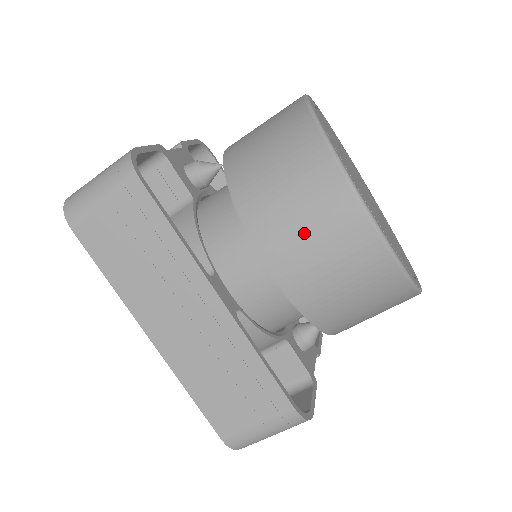
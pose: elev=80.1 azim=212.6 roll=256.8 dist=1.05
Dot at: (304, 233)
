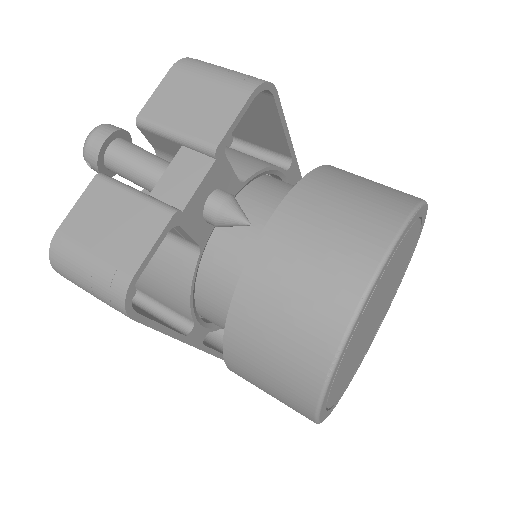
Dot at: occluded
